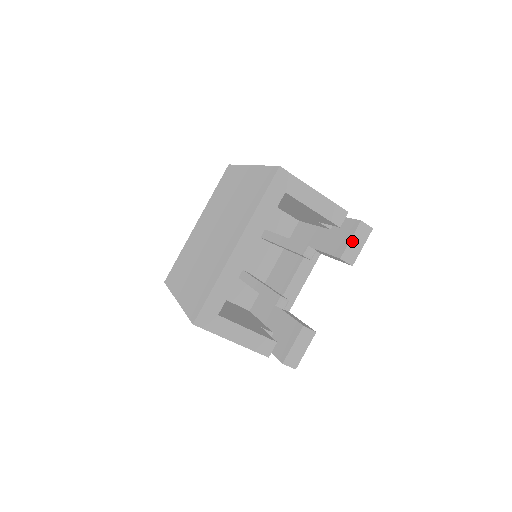
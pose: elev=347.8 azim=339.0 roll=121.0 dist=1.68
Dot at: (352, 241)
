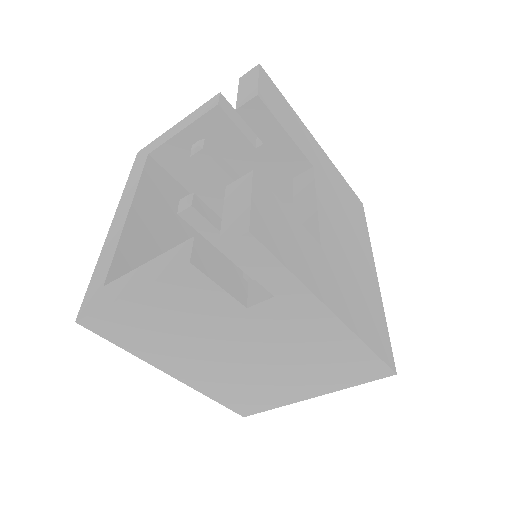
Dot at: (240, 92)
